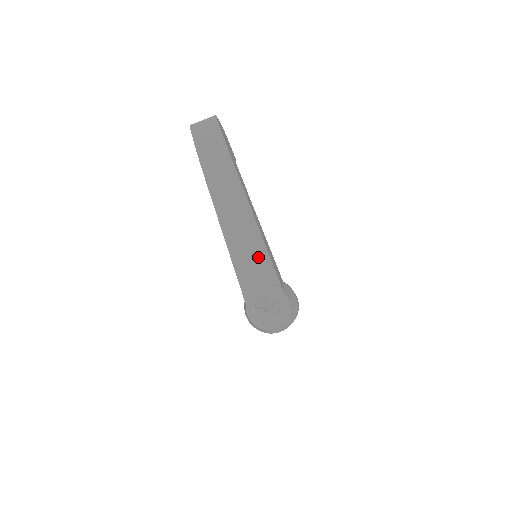
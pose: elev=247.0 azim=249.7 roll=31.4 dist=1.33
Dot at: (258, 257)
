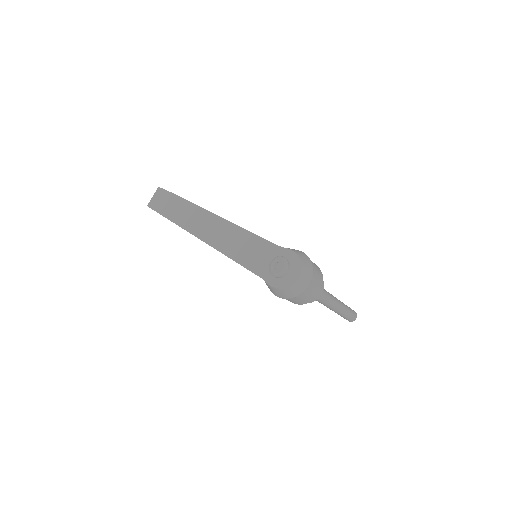
Dot at: (246, 240)
